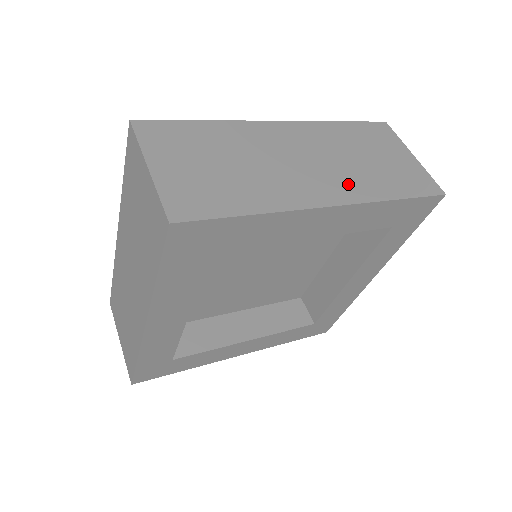
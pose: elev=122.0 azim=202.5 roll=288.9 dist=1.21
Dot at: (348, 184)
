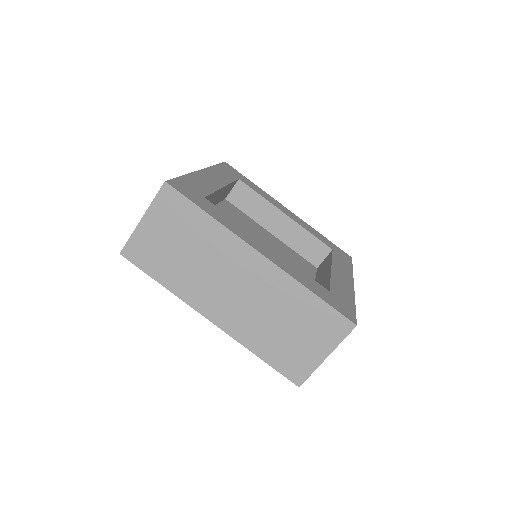
Dot at: (240, 323)
